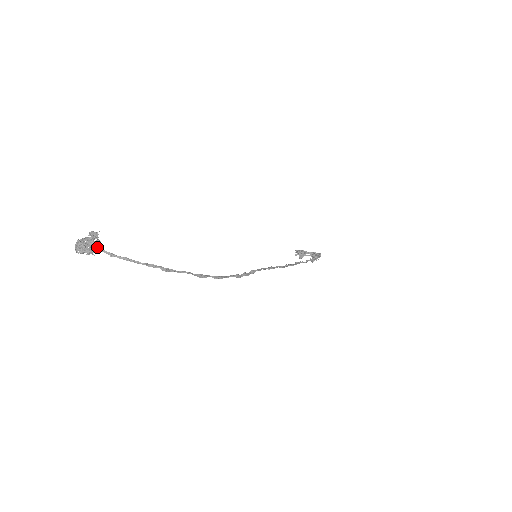
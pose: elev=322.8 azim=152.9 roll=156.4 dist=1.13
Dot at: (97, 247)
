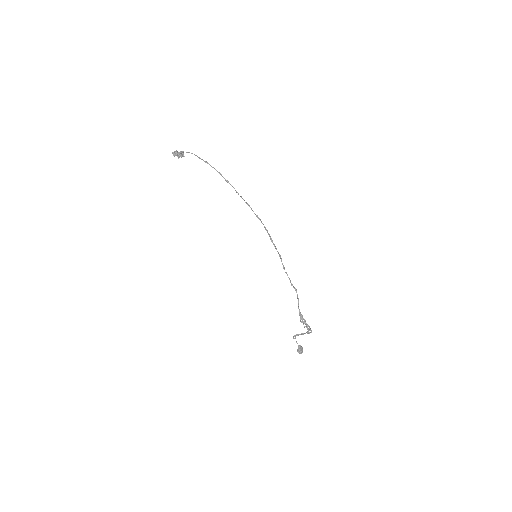
Dot at: (182, 152)
